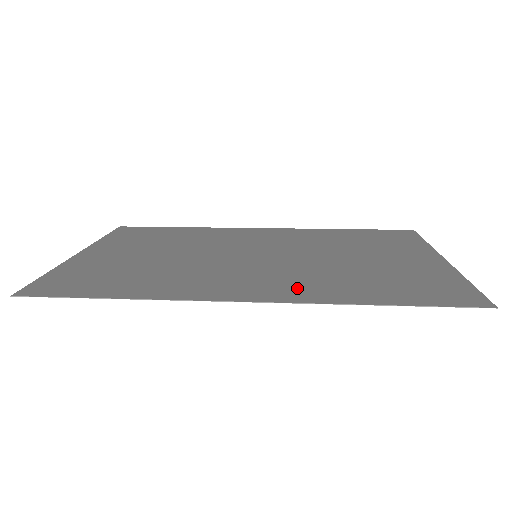
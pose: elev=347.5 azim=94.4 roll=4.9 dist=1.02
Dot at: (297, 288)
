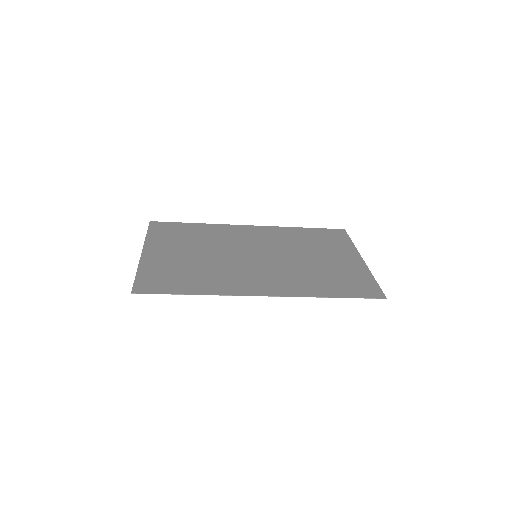
Dot at: (288, 285)
